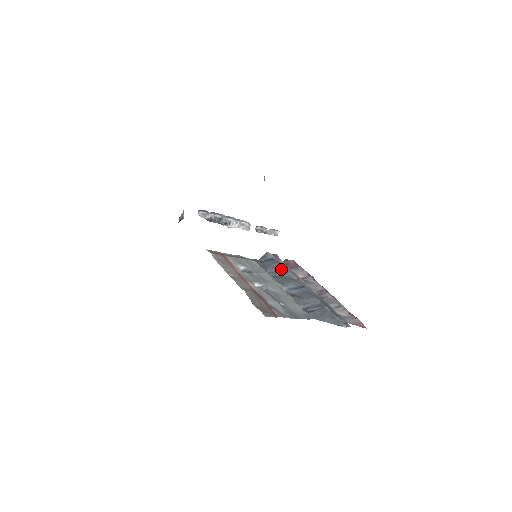
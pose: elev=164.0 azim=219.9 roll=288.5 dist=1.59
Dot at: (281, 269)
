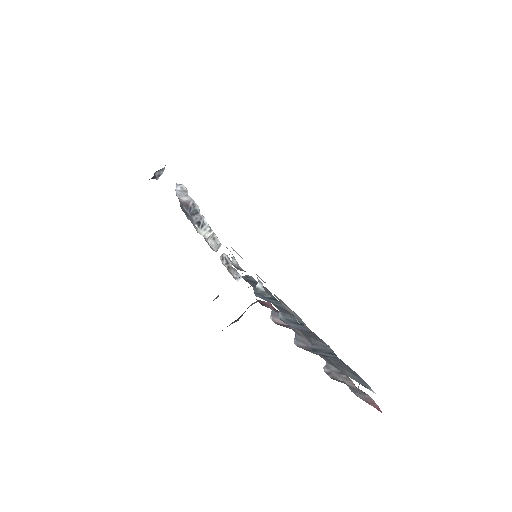
Dot at: (272, 296)
